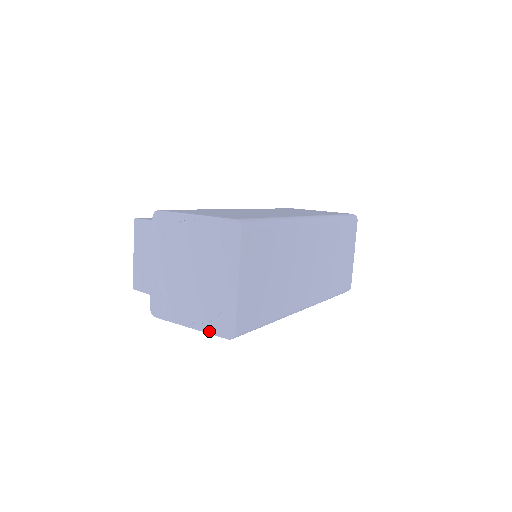
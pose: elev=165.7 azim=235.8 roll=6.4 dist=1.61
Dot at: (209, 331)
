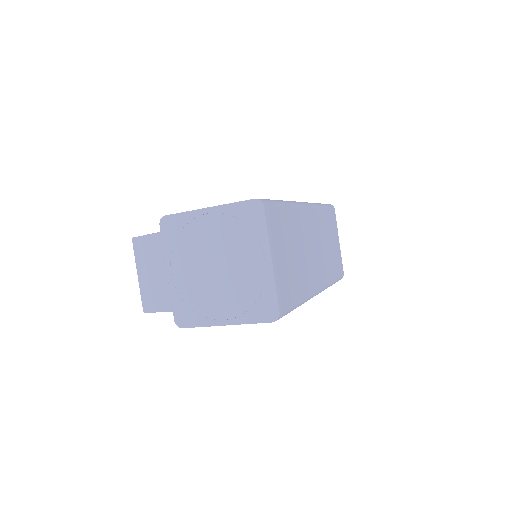
Dot at: (249, 321)
